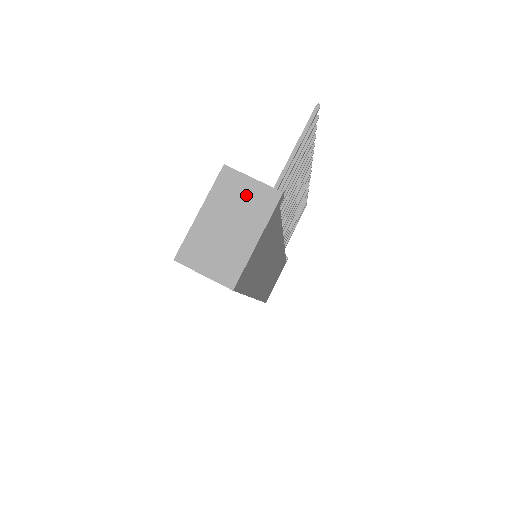
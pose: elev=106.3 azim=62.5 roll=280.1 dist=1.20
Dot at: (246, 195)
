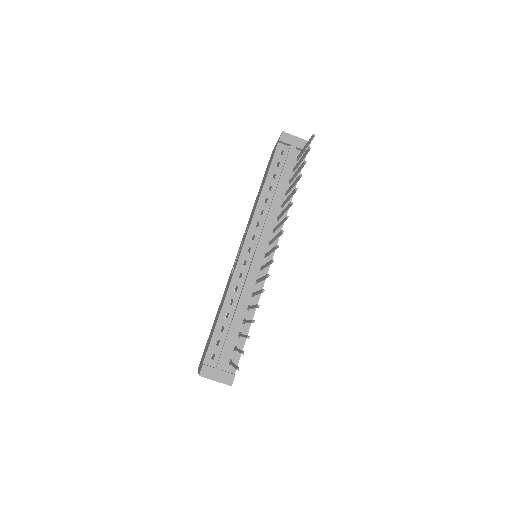
Dot at: occluded
